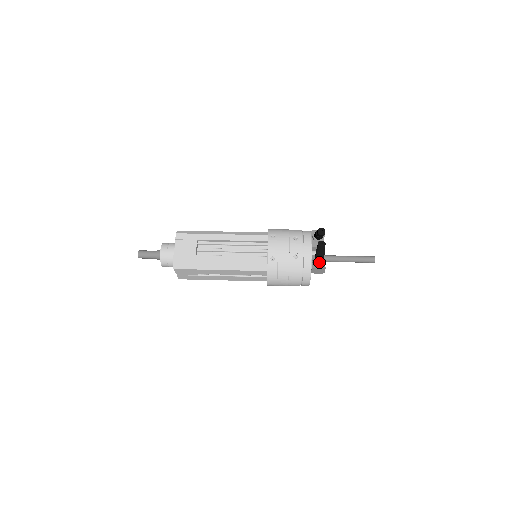
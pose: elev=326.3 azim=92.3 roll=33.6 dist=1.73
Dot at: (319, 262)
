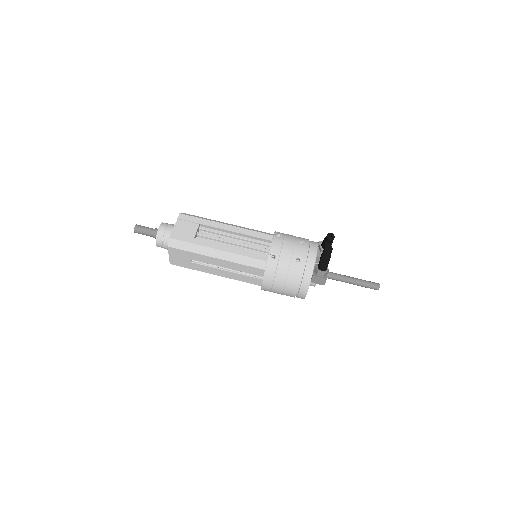
Dot at: (322, 270)
